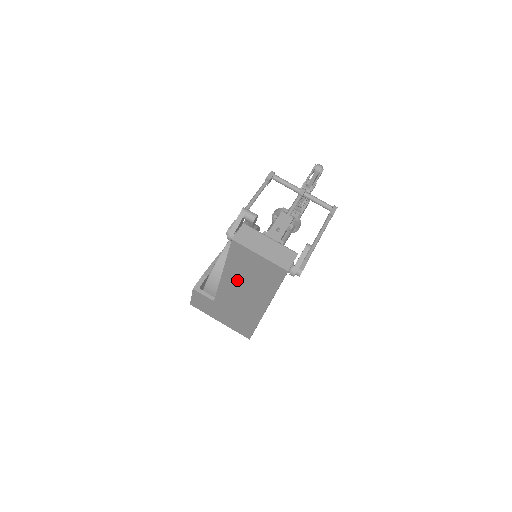
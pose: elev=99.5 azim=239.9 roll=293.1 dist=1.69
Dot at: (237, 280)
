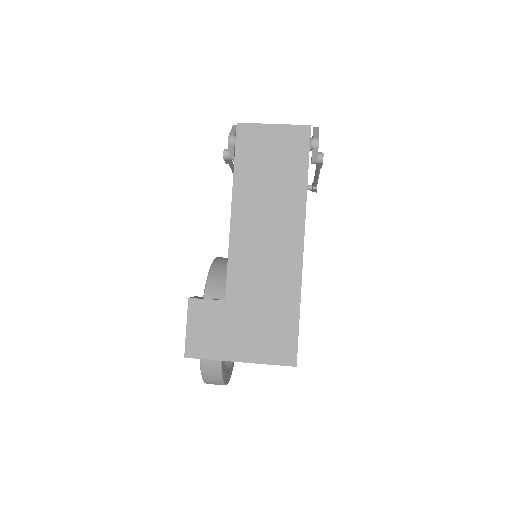
Dot at: (253, 205)
